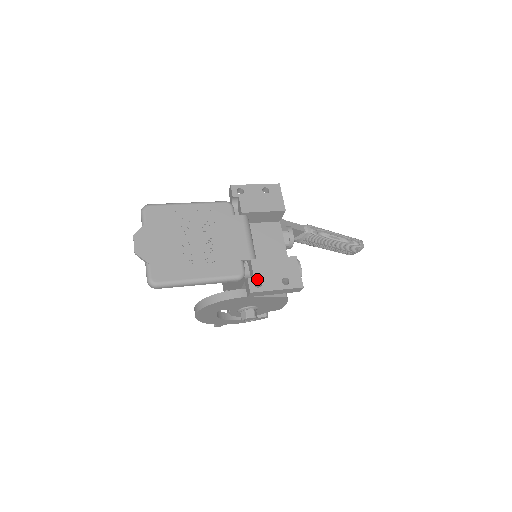
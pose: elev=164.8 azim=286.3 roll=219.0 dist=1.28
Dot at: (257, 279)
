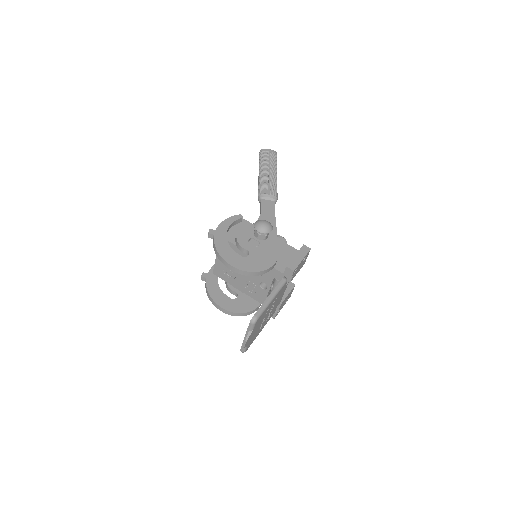
Dot at: occluded
